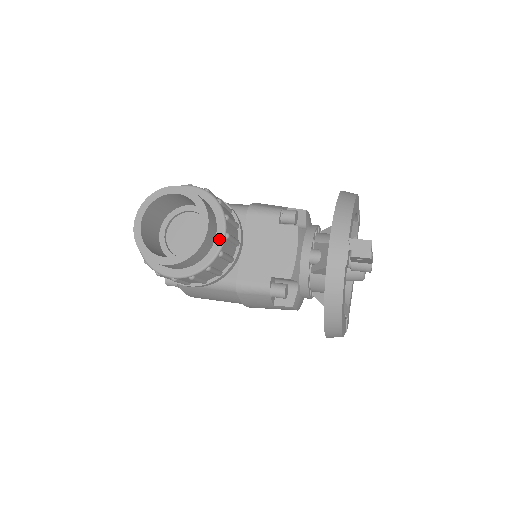
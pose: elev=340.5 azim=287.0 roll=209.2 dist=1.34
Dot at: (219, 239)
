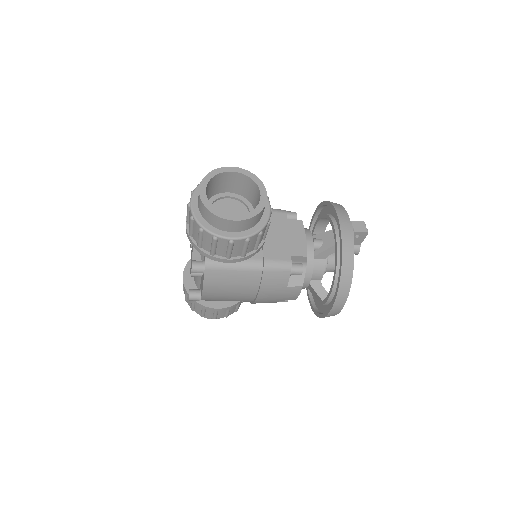
Dot at: (267, 210)
